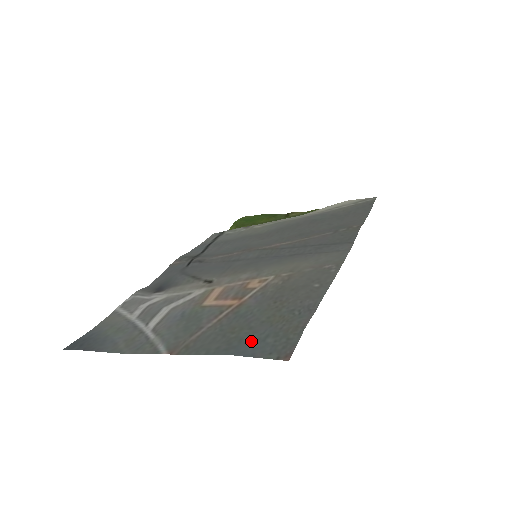
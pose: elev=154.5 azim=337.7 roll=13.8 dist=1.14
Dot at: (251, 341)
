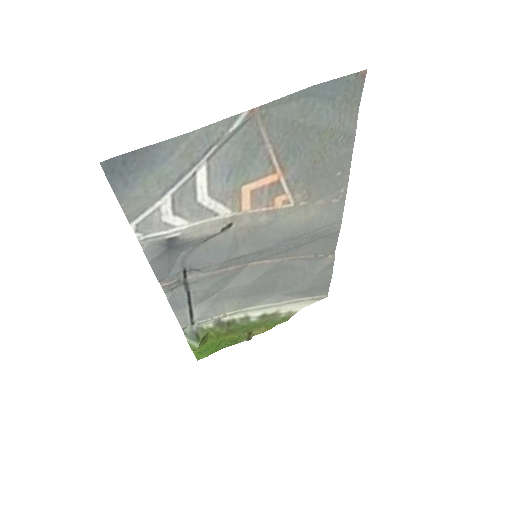
Dot at: (323, 100)
